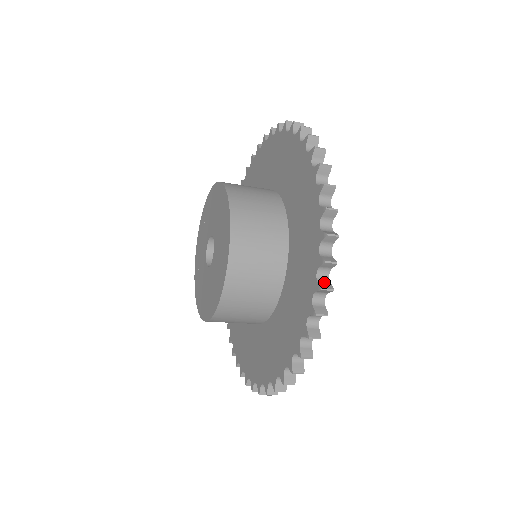
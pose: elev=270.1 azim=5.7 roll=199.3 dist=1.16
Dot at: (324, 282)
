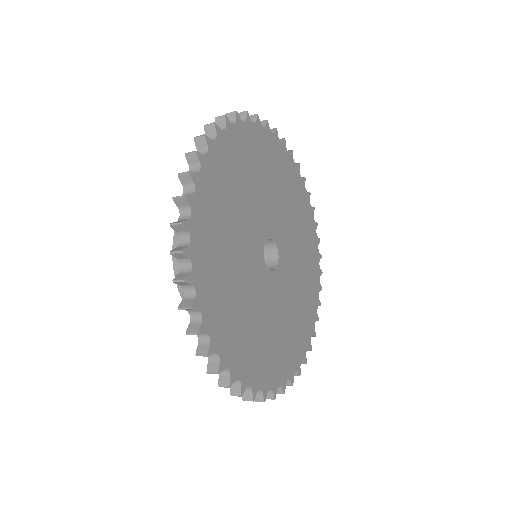
Dot at: (182, 221)
